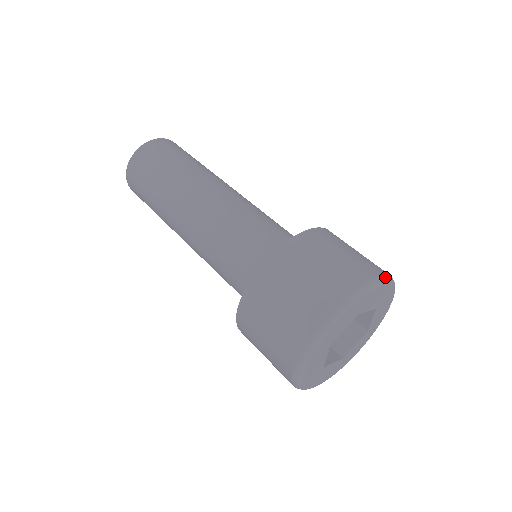
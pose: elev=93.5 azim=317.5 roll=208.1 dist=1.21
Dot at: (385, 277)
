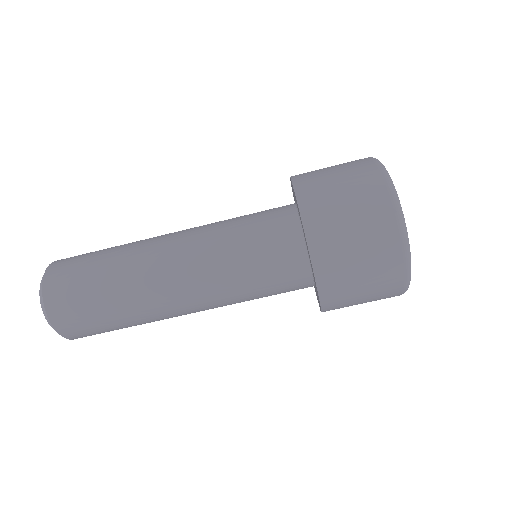
Dot at: (382, 167)
